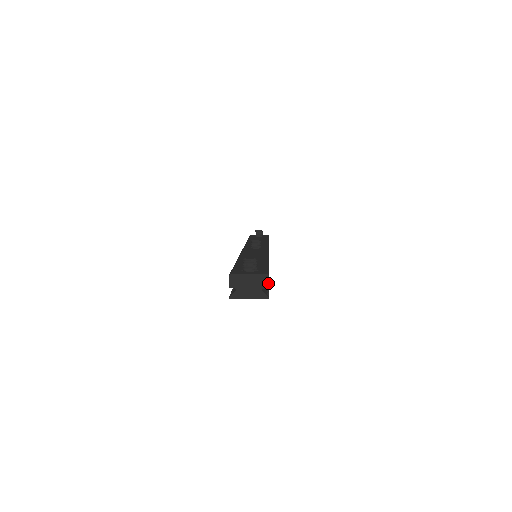
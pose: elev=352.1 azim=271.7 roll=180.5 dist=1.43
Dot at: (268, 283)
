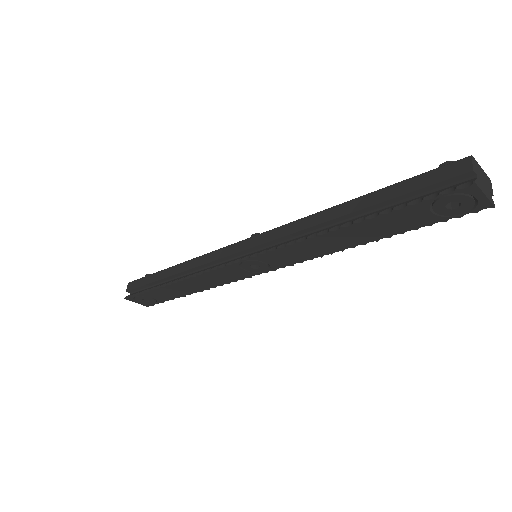
Dot at: (492, 189)
